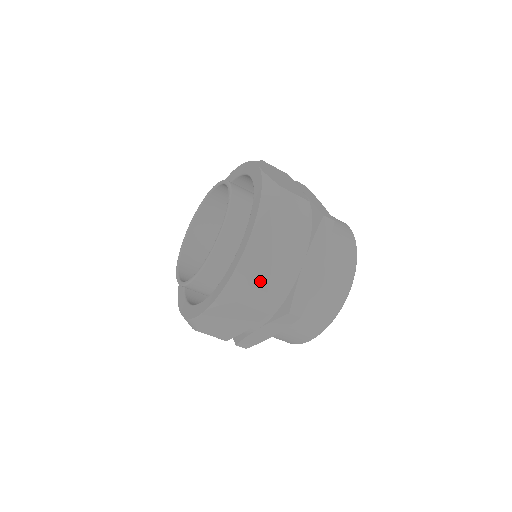
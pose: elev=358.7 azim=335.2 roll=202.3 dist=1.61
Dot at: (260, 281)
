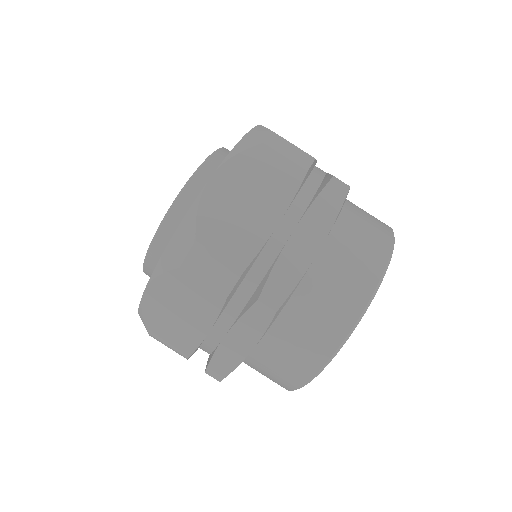
Dot at: (215, 239)
